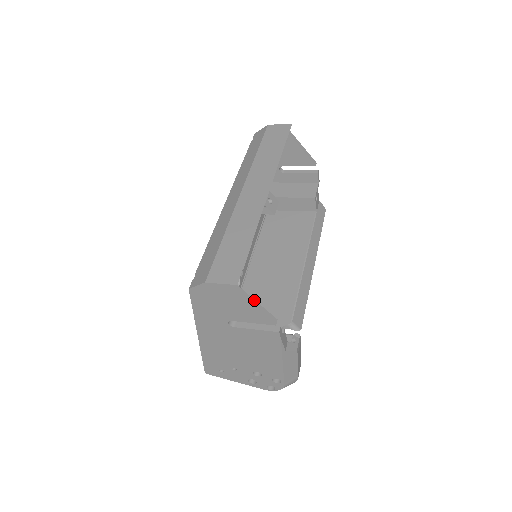
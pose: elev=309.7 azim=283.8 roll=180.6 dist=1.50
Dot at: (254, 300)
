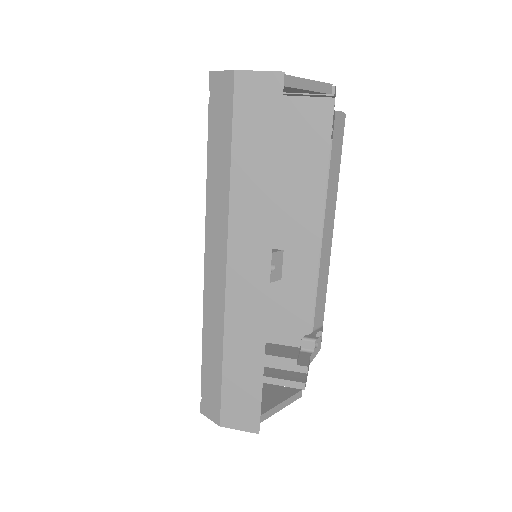
Dot at: (276, 406)
